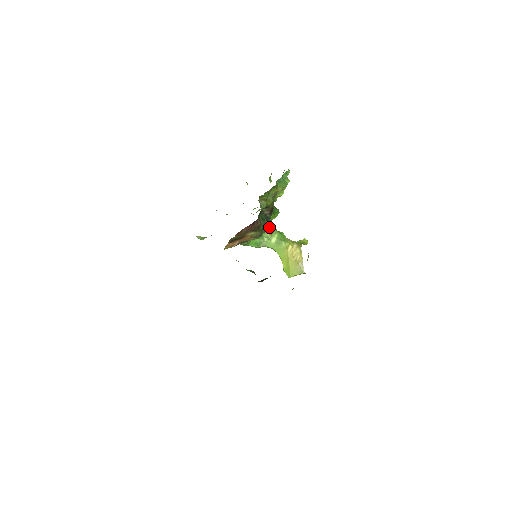
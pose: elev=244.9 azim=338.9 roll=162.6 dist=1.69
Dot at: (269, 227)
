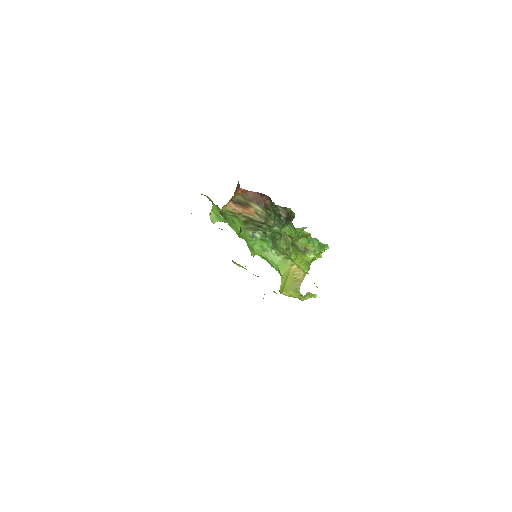
Dot at: (283, 252)
